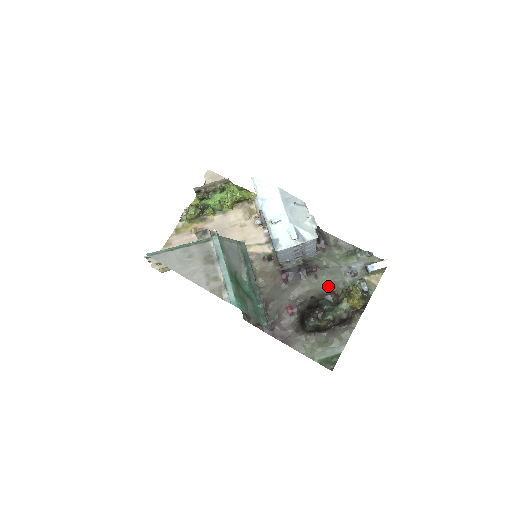
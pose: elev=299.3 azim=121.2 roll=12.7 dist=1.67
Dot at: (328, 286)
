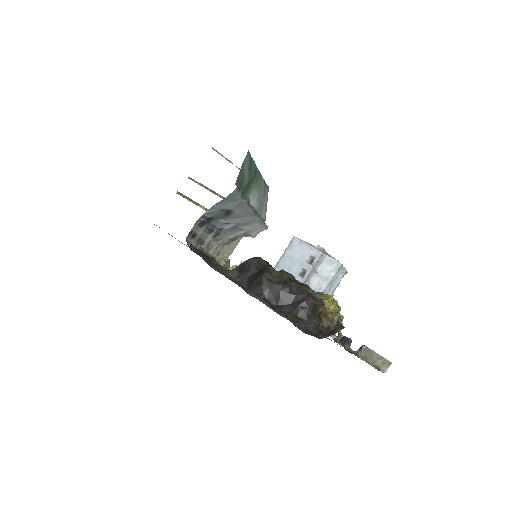
Dot at: occluded
